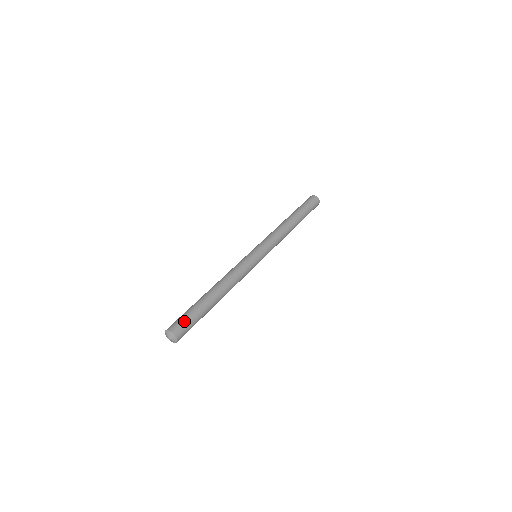
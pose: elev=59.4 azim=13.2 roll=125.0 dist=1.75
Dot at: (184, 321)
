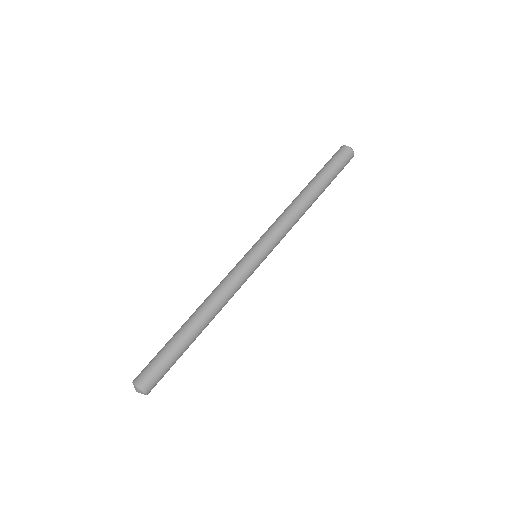
Dot at: (150, 367)
